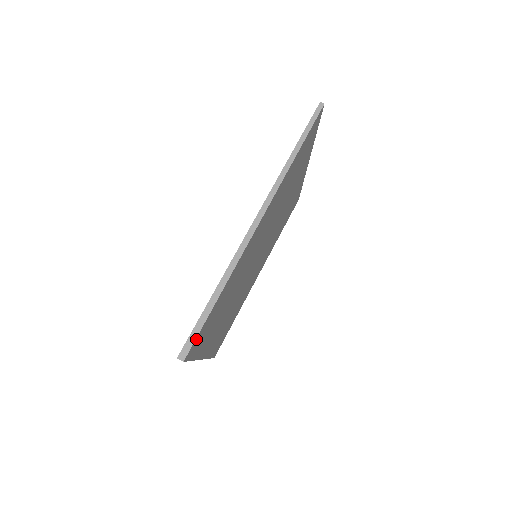
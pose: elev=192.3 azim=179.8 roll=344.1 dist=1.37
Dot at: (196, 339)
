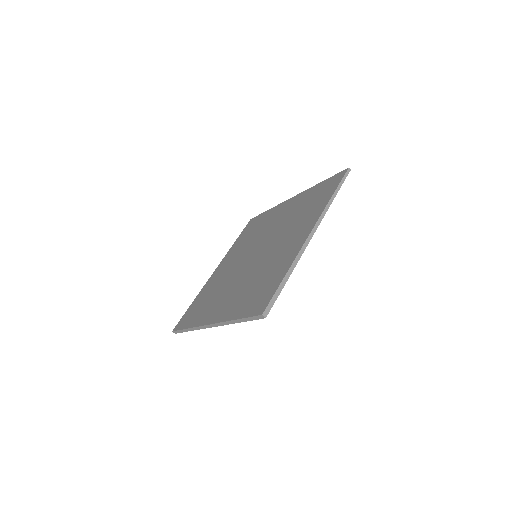
Dot at: (272, 304)
